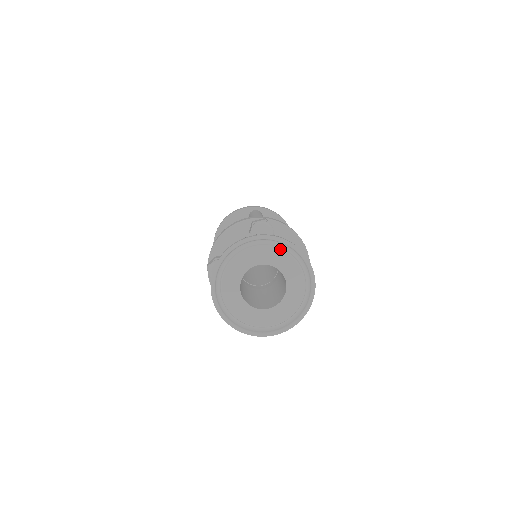
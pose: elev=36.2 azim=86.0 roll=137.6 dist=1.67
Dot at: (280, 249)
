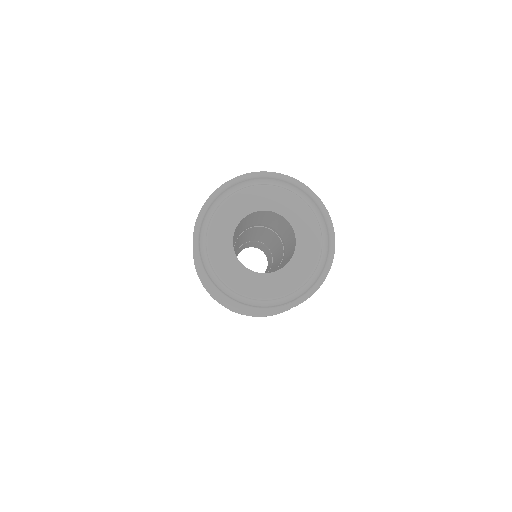
Dot at: (306, 204)
